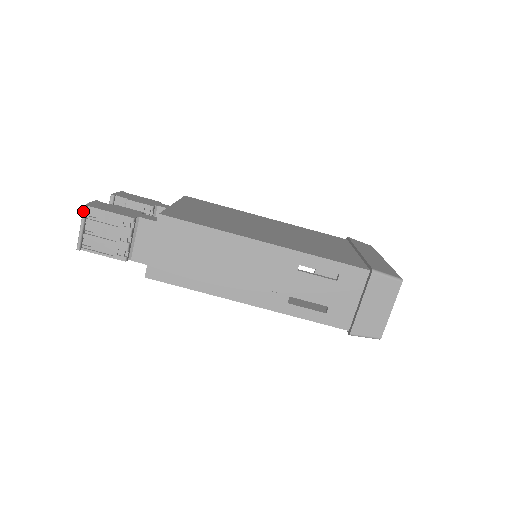
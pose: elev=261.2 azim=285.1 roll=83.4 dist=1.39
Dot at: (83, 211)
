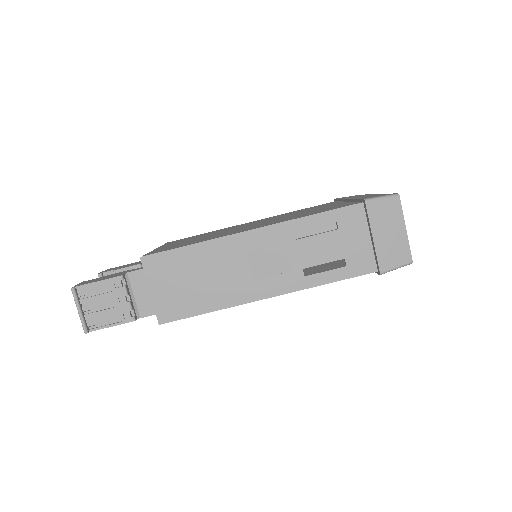
Dot at: (73, 294)
